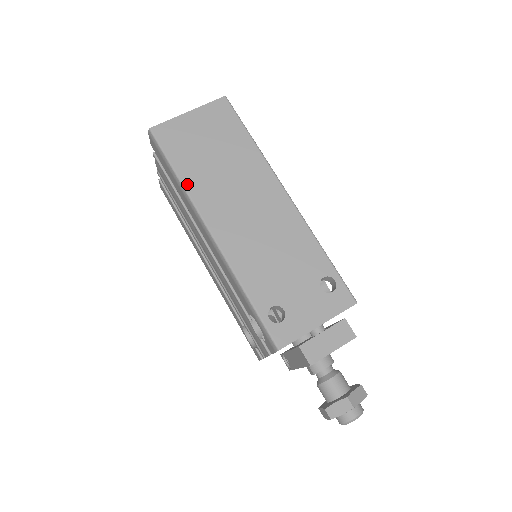
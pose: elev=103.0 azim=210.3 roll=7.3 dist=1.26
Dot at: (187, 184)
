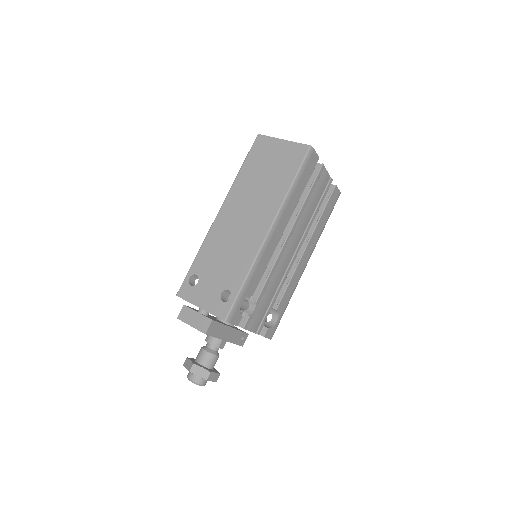
Dot at: (238, 179)
